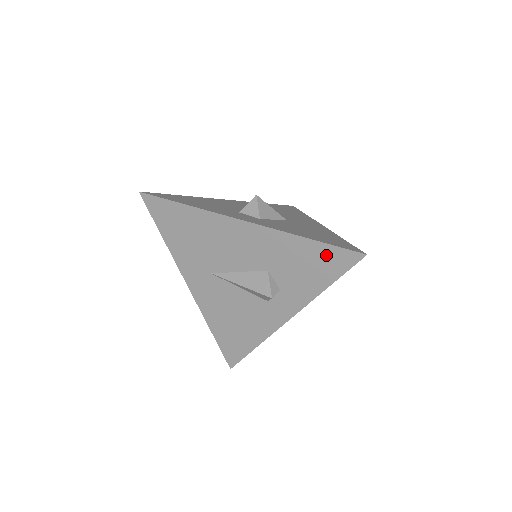
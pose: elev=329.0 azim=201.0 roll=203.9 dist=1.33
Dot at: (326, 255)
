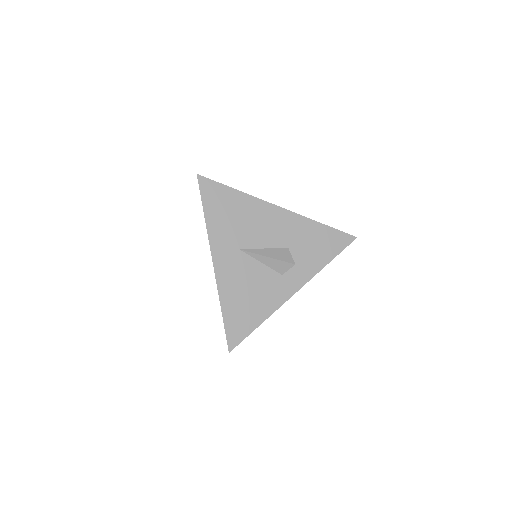
Dot at: (332, 237)
